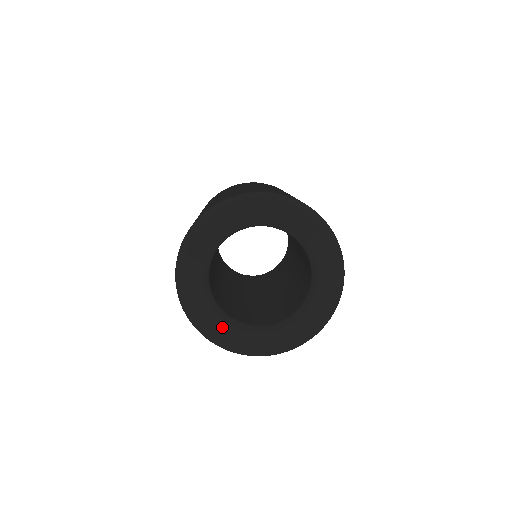
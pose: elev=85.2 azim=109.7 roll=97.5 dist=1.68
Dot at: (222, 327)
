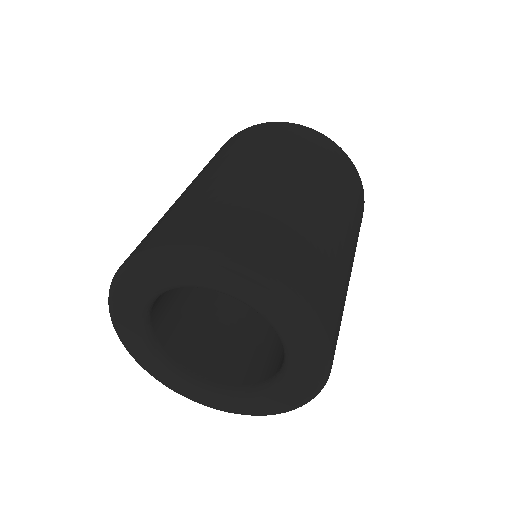
Dot at: (145, 352)
